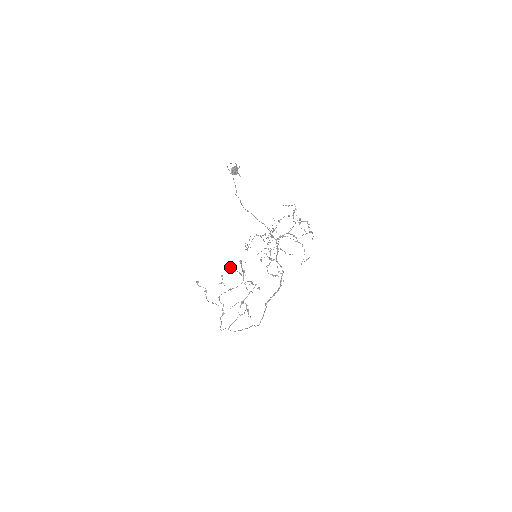
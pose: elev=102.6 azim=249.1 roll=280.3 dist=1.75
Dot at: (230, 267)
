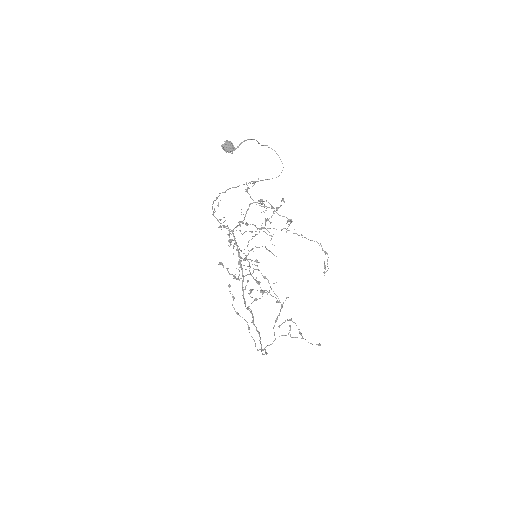
Dot at: occluded
